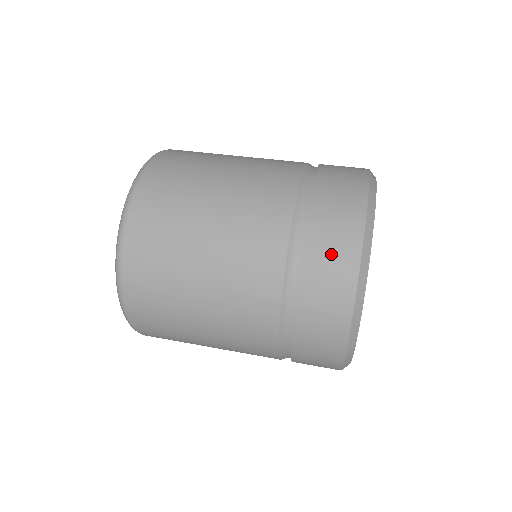
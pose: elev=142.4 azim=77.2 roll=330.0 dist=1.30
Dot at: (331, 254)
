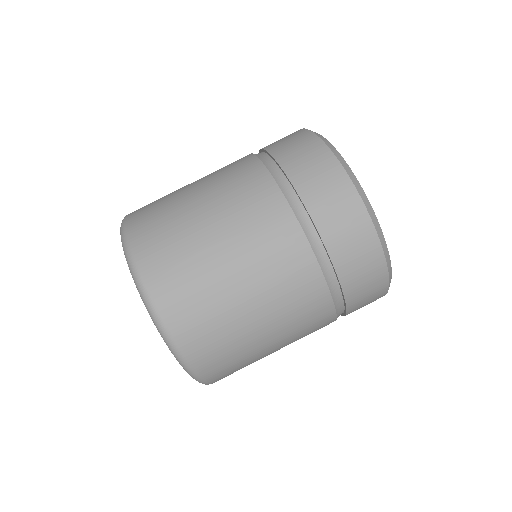
Dot at: (327, 191)
